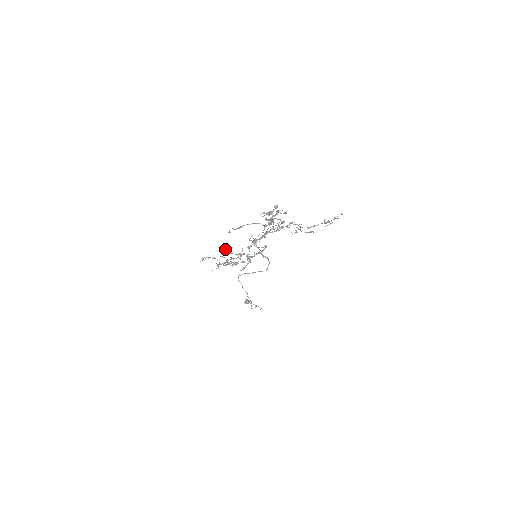
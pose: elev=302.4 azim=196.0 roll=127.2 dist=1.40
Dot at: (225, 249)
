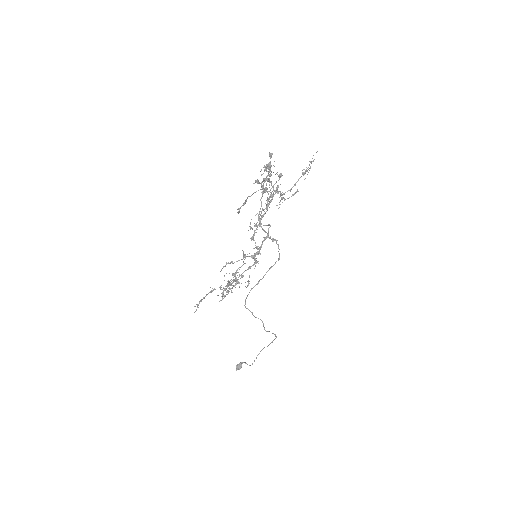
Dot at: occluded
